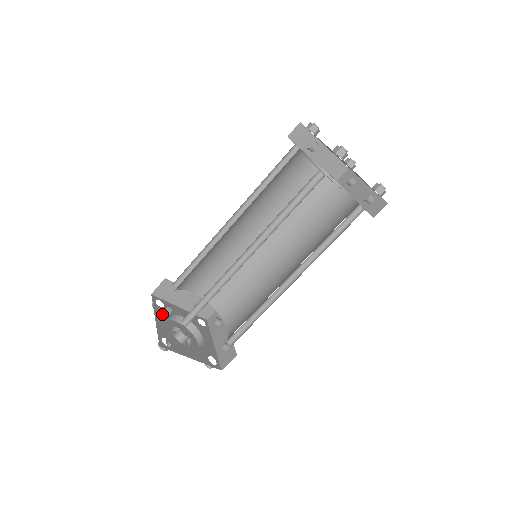
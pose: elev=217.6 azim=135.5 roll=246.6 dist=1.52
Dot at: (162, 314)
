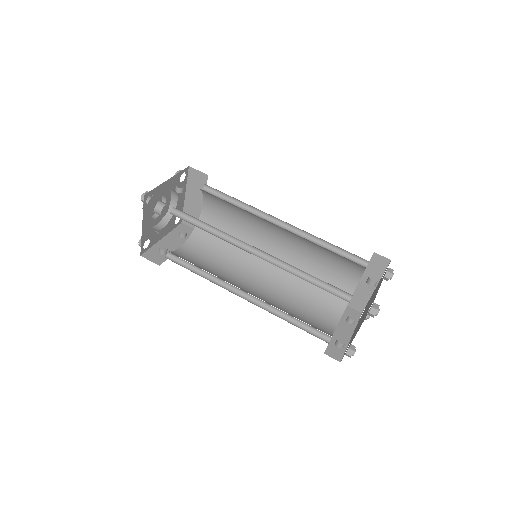
Dot at: (174, 183)
